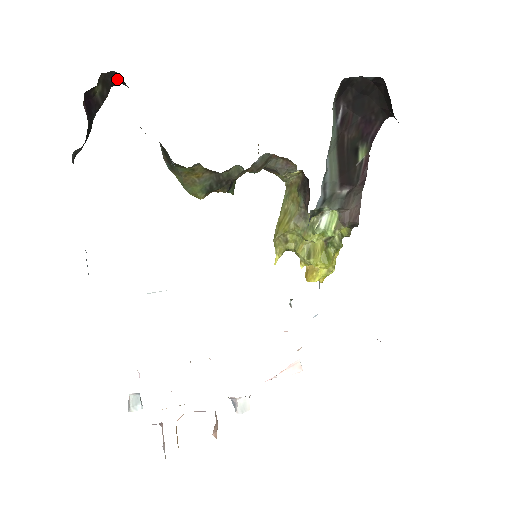
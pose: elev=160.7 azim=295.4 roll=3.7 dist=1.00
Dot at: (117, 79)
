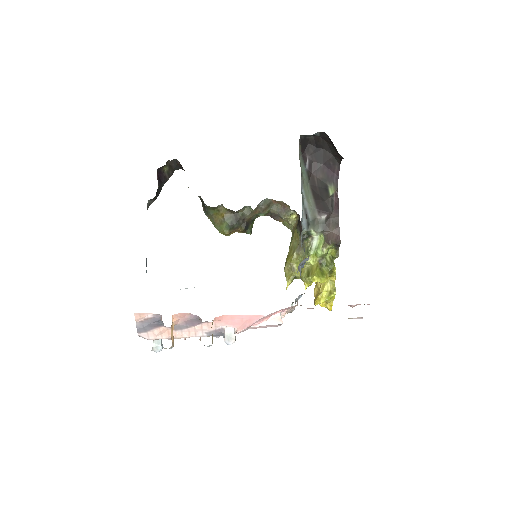
Dot at: (178, 165)
